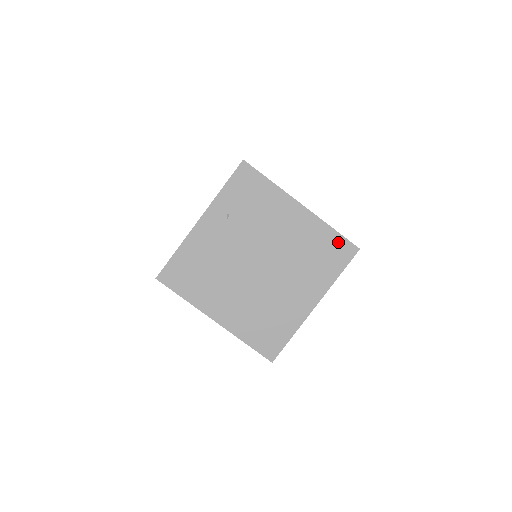
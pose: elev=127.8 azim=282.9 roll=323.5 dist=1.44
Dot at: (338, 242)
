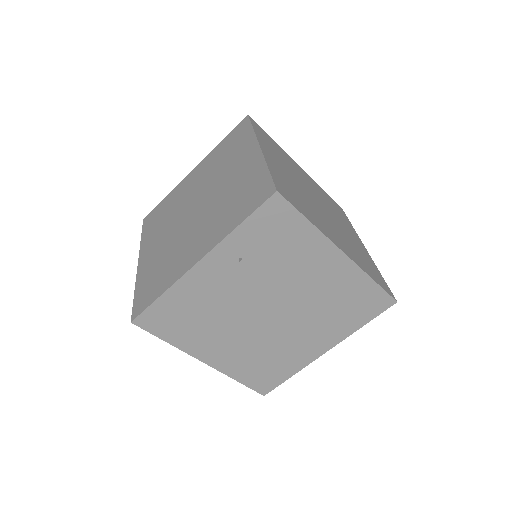
Dot at: (374, 294)
